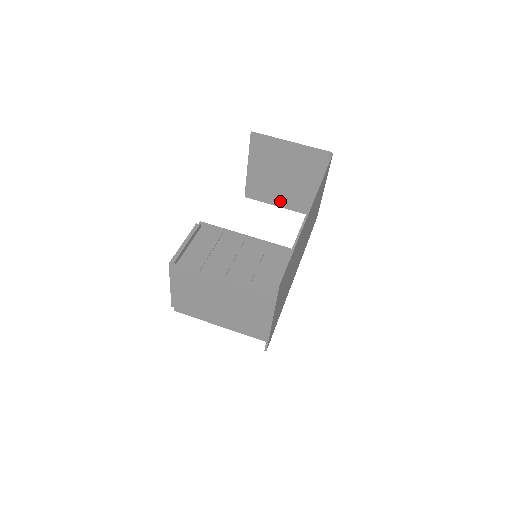
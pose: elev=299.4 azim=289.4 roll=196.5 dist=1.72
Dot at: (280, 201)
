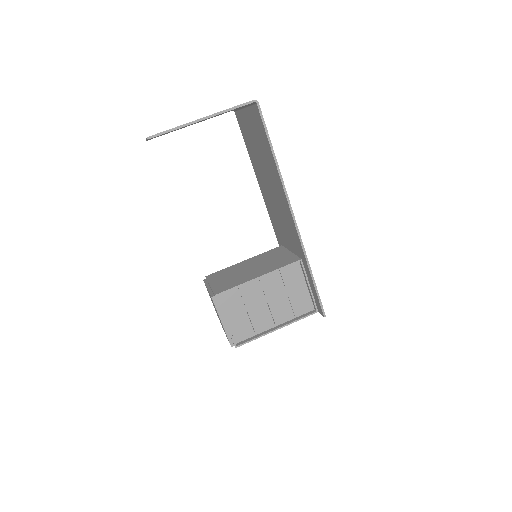
Dot at: occluded
